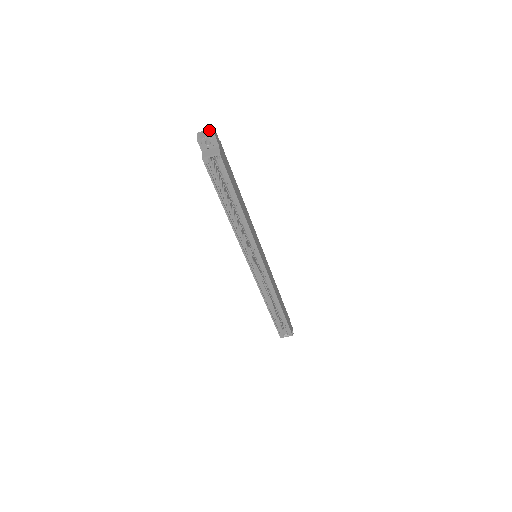
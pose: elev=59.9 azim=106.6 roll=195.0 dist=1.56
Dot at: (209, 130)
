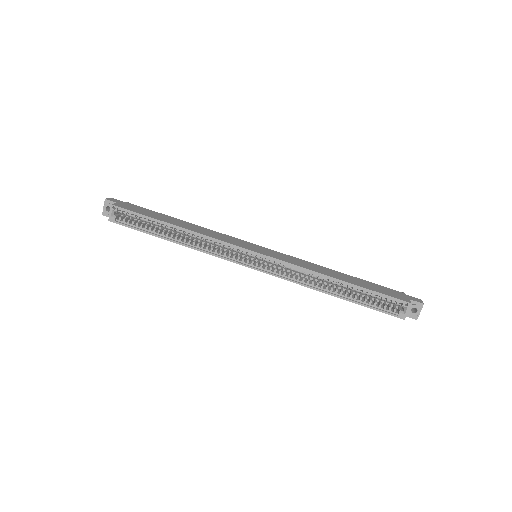
Dot at: occluded
